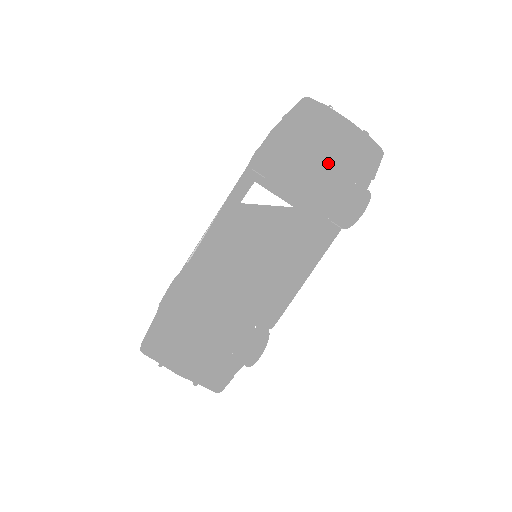
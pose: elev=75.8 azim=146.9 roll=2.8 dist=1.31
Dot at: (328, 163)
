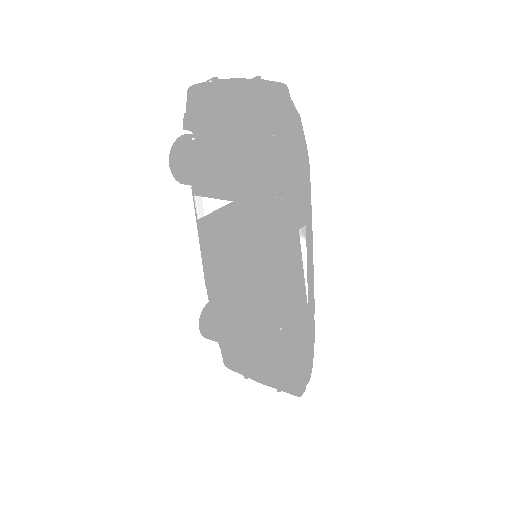
Dot at: (232, 141)
